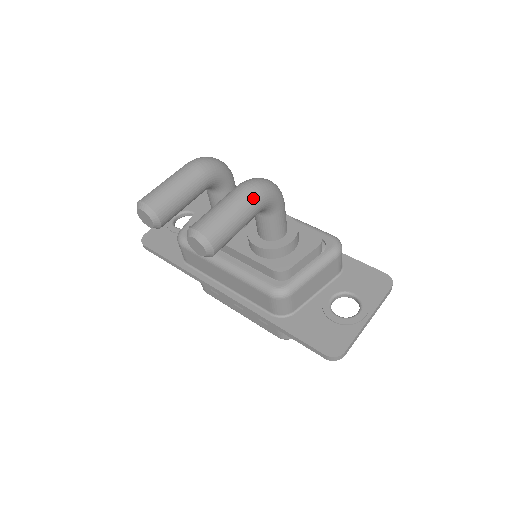
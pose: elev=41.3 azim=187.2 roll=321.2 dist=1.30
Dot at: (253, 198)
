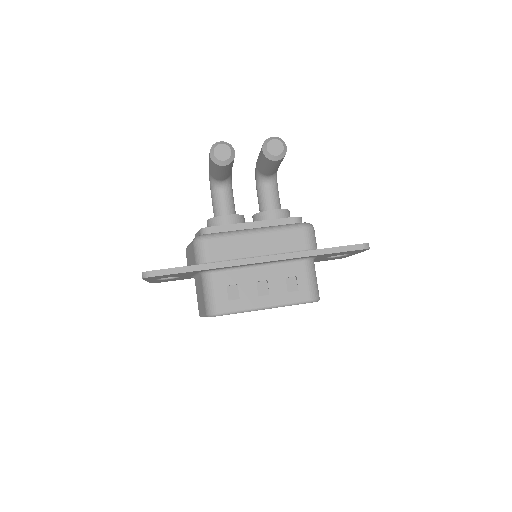
Dot at: occluded
